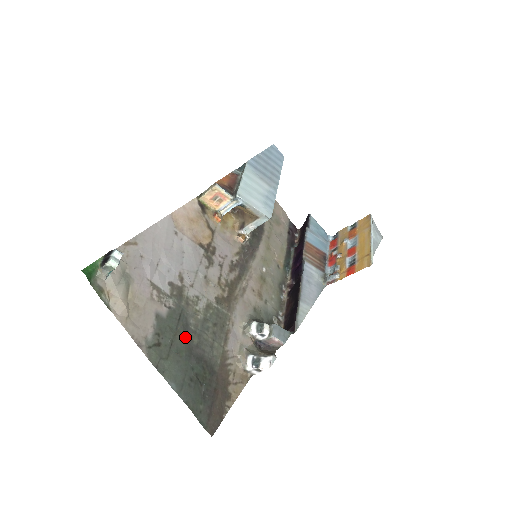
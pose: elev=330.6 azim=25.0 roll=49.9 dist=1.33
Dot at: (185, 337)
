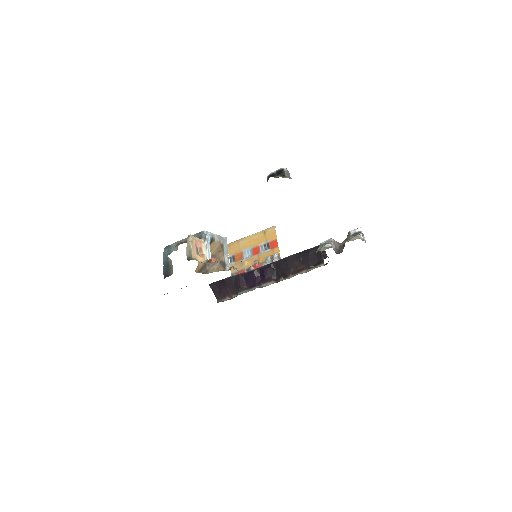
Dot at: occluded
